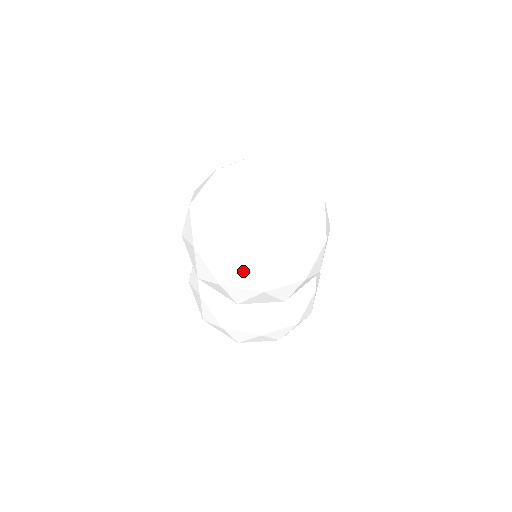
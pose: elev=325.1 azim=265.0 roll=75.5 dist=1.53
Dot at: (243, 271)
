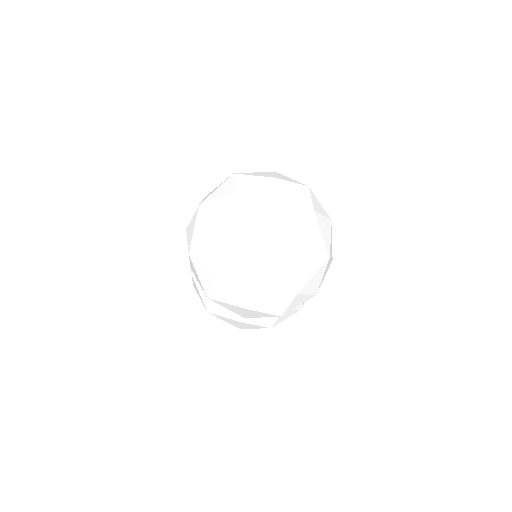
Dot at: (301, 298)
